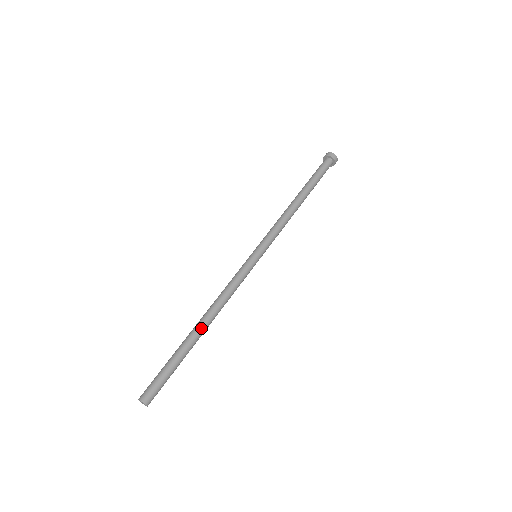
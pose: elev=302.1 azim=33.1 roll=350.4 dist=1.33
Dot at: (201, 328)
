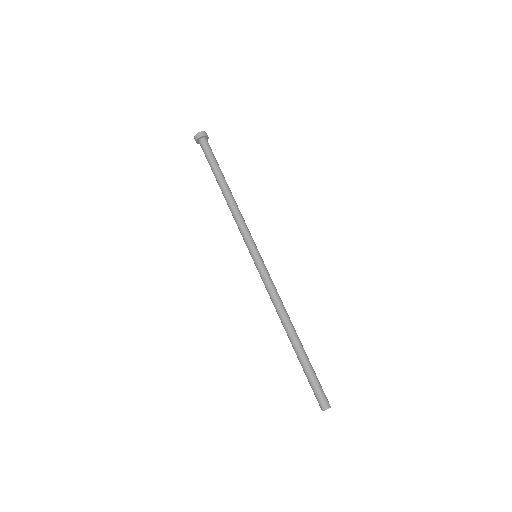
Dot at: (291, 336)
